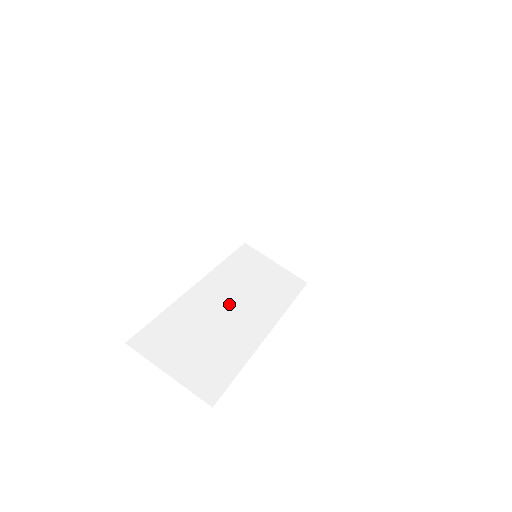
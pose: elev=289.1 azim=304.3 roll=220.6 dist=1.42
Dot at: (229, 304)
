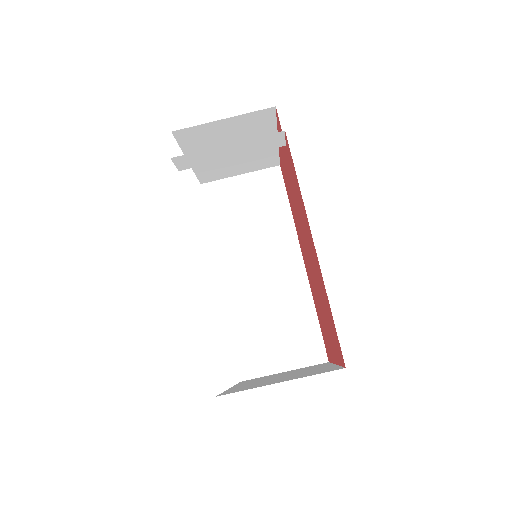
Dot at: (256, 268)
